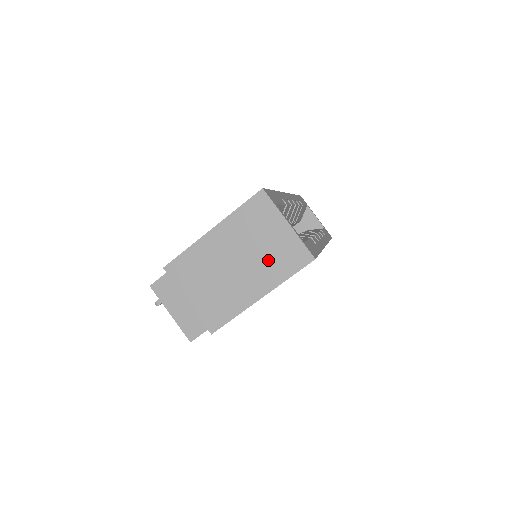
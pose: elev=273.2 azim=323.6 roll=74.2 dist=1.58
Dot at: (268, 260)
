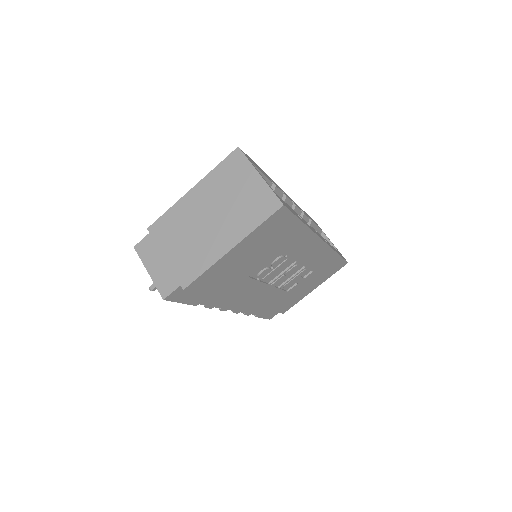
Dot at: (240, 211)
